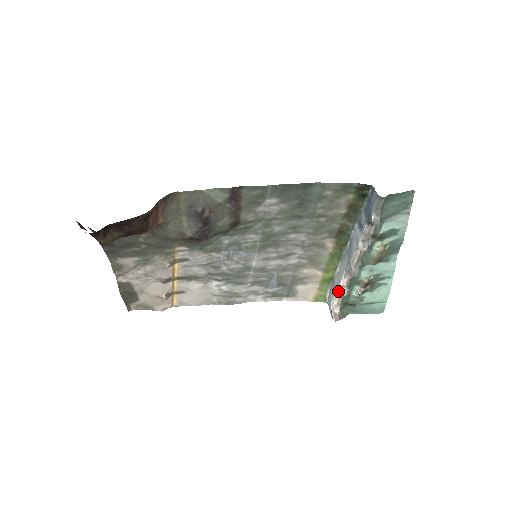
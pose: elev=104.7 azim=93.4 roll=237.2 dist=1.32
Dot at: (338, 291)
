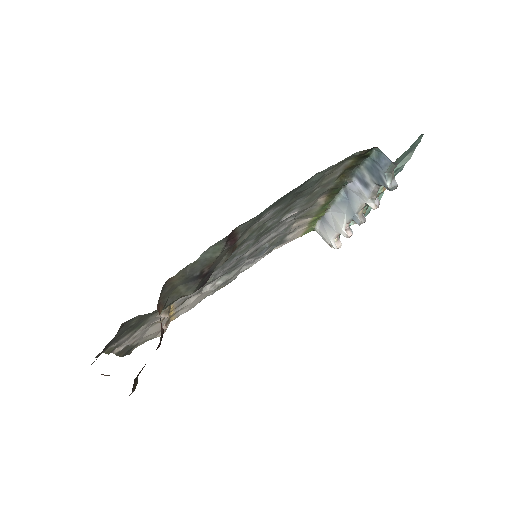
Dot at: occluded
